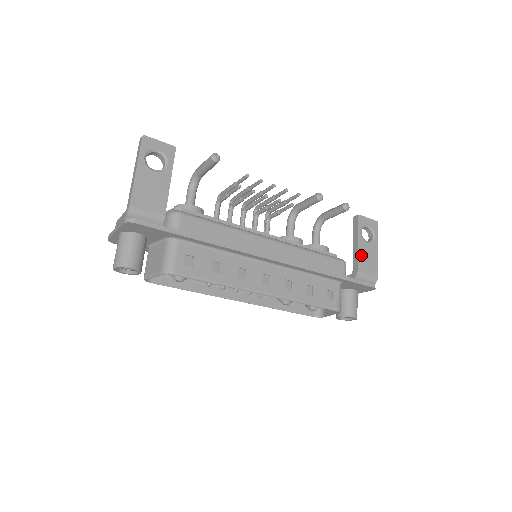
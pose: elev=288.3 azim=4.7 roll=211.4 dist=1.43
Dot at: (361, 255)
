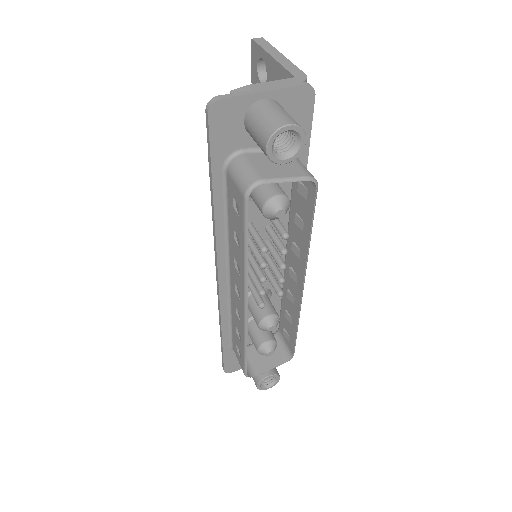
Dot at: occluded
